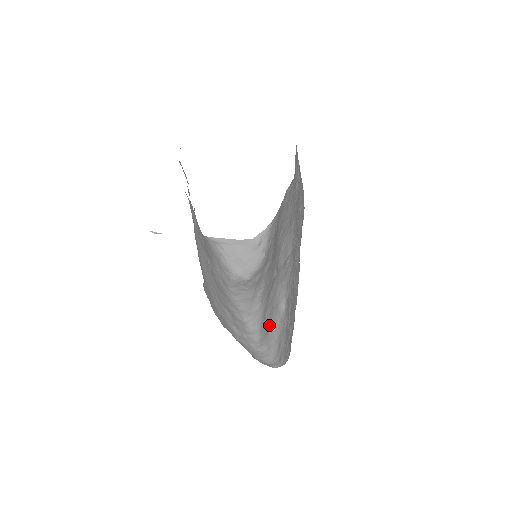
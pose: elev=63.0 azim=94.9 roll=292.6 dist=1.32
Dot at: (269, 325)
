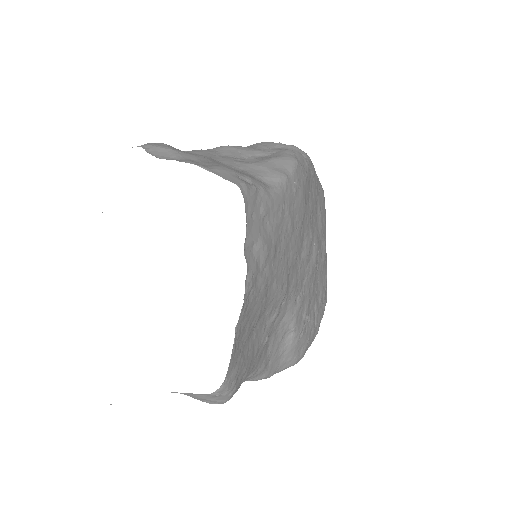
Dot at: (278, 358)
